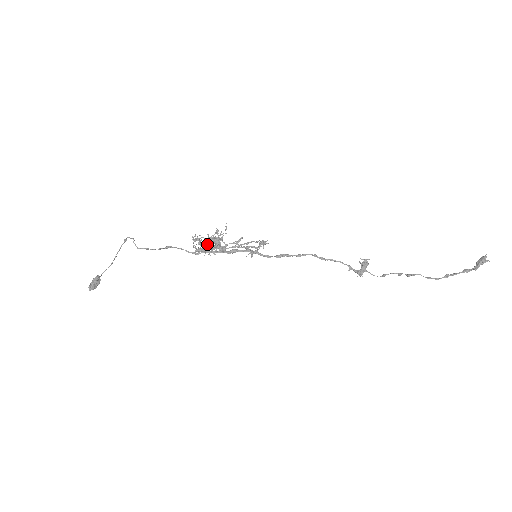
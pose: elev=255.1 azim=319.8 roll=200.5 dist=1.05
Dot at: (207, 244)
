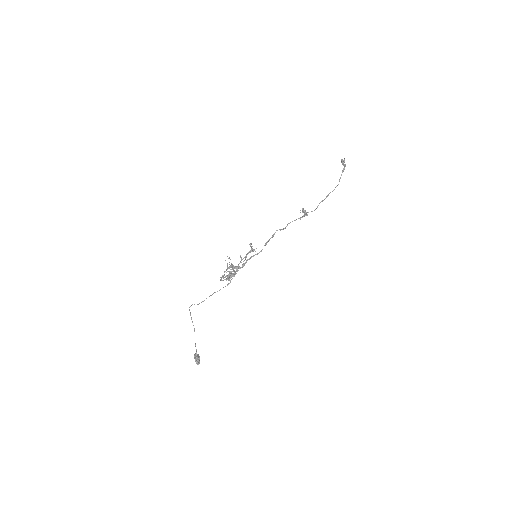
Dot at: (228, 271)
